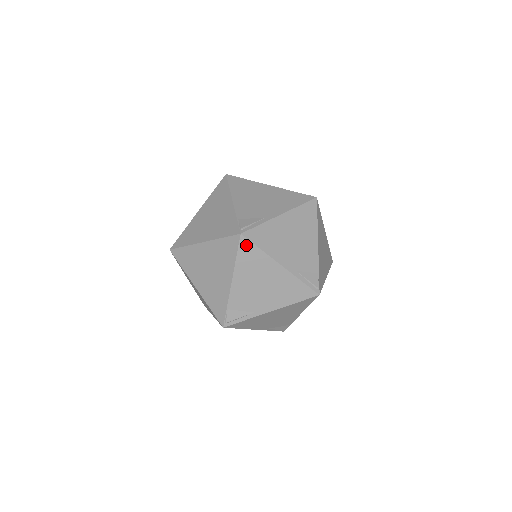
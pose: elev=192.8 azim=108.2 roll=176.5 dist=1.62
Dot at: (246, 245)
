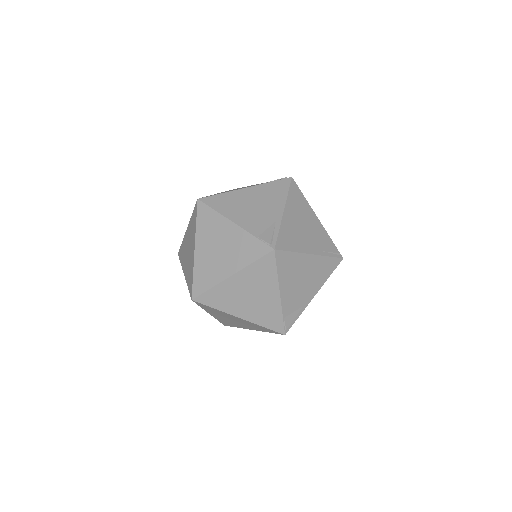
Dot at: occluded
